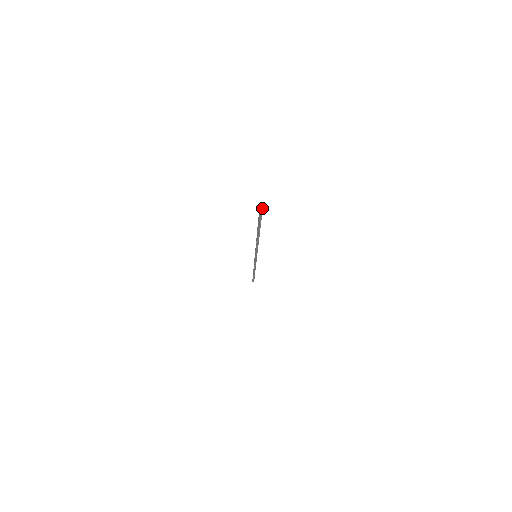
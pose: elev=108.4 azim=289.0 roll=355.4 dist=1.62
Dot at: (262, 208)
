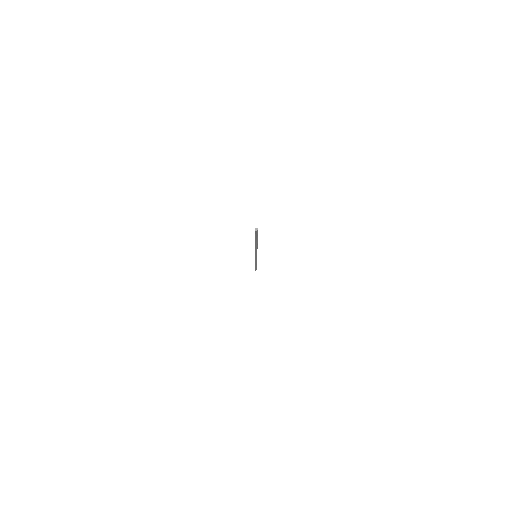
Dot at: occluded
